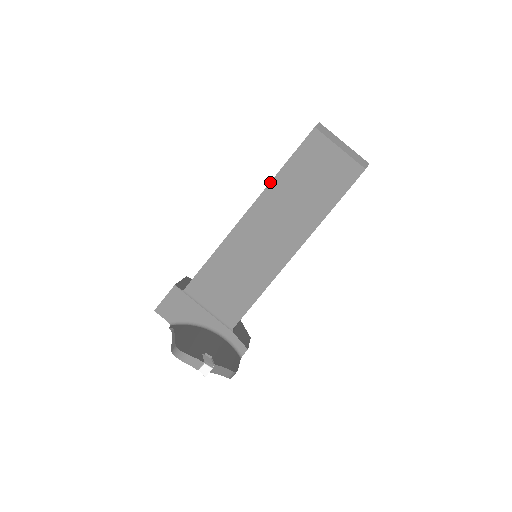
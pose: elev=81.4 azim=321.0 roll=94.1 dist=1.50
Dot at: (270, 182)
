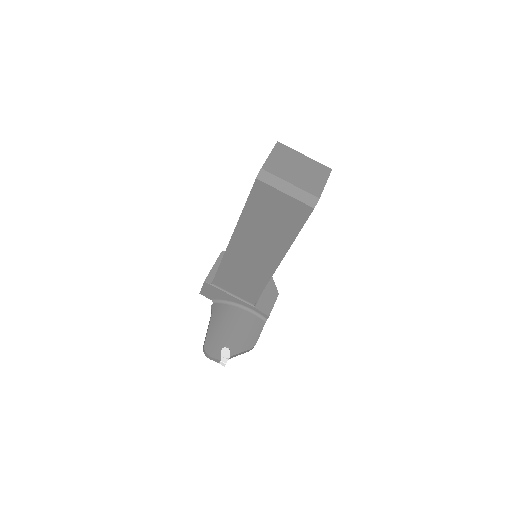
Dot at: (238, 220)
